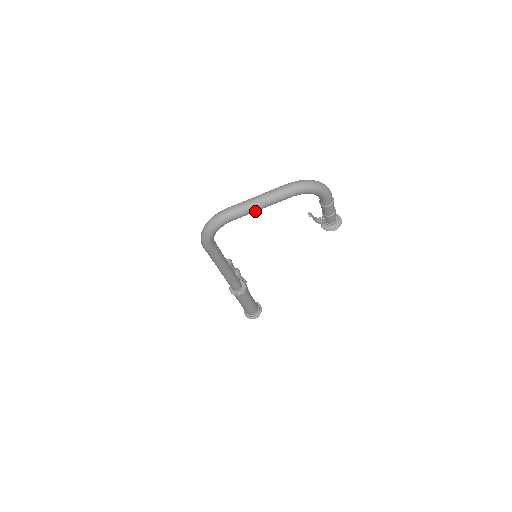
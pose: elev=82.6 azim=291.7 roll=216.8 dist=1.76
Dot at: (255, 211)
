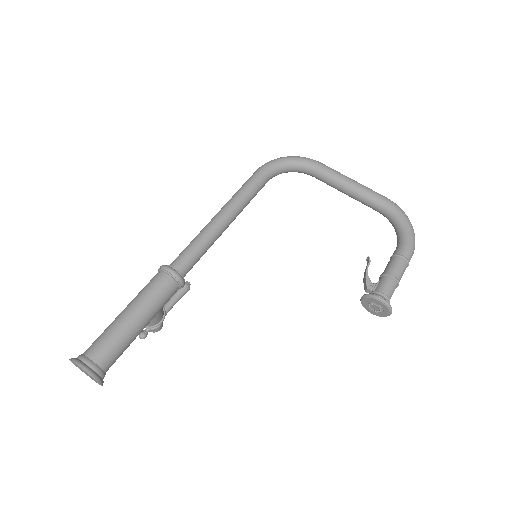
Dot at: (341, 181)
